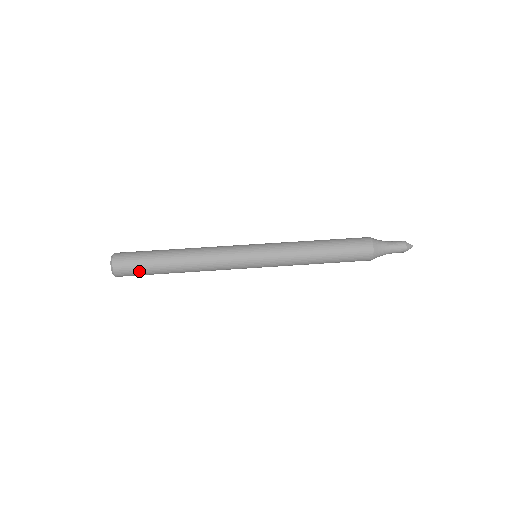
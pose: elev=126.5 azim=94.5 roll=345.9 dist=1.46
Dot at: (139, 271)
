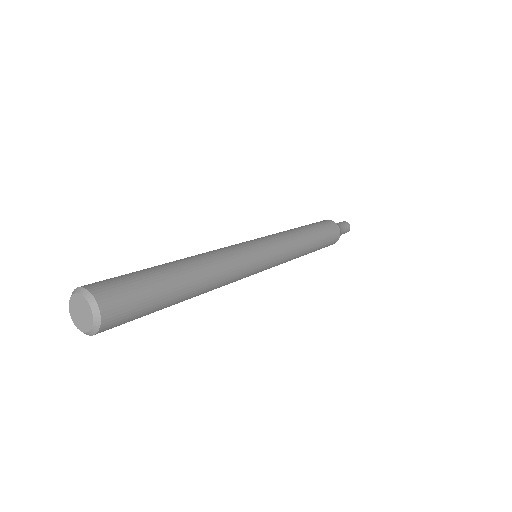
Dot at: (142, 307)
